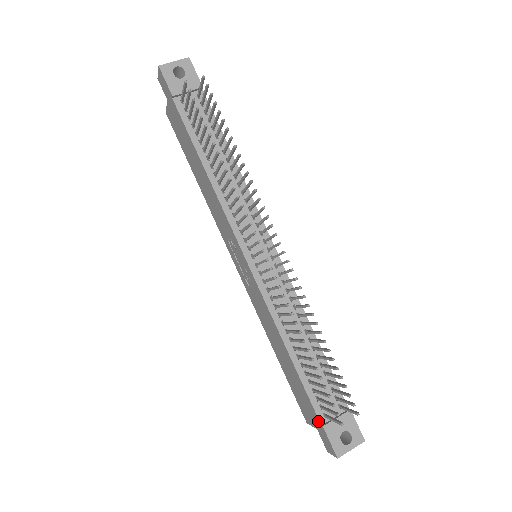
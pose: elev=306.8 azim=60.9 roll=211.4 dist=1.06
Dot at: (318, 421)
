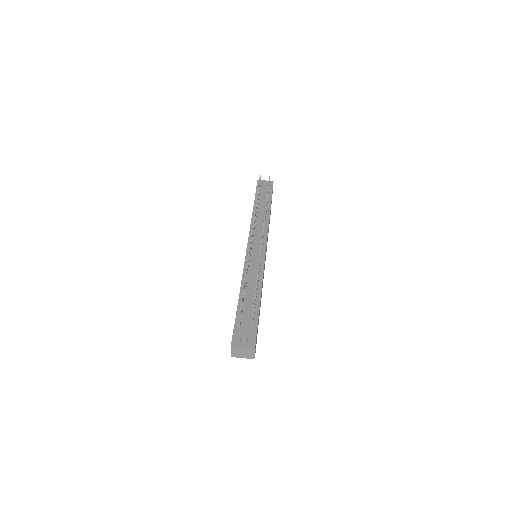
Dot at: occluded
